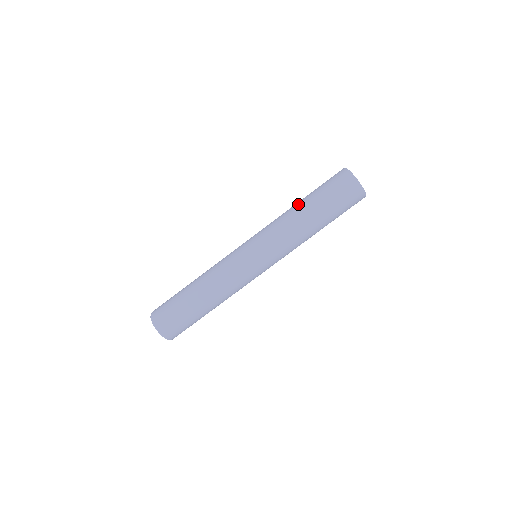
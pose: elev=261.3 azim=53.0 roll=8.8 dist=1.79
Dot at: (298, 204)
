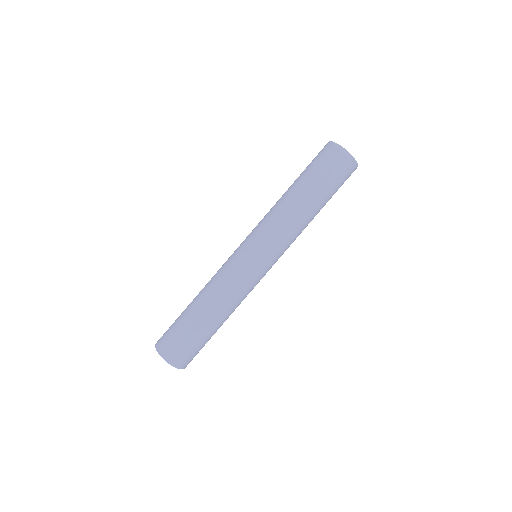
Dot at: (290, 191)
